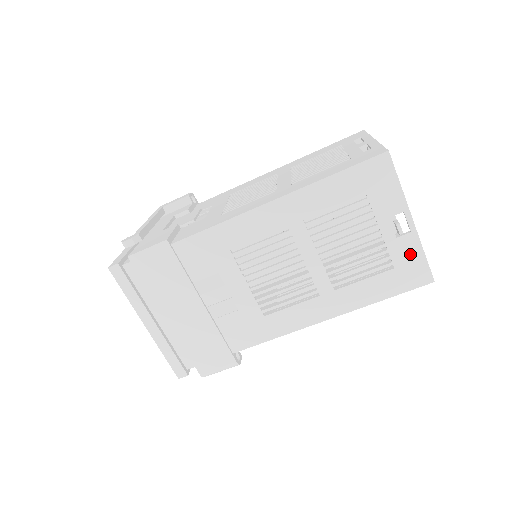
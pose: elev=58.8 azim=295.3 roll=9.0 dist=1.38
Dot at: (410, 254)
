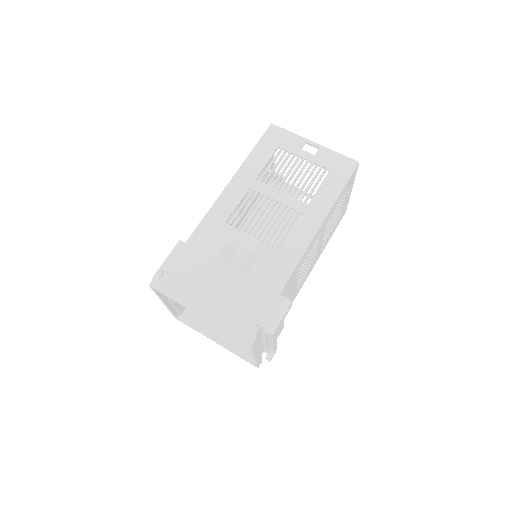
Dot at: (330, 158)
